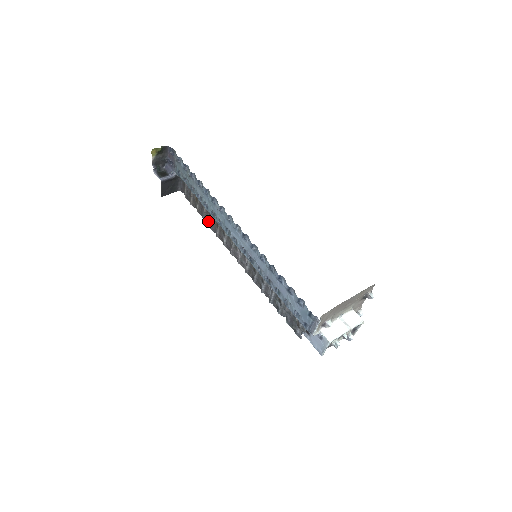
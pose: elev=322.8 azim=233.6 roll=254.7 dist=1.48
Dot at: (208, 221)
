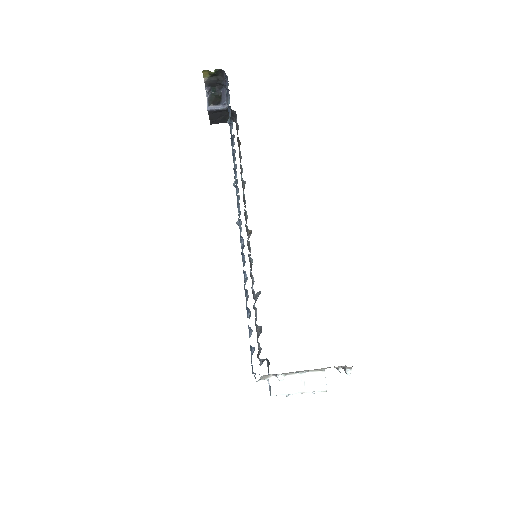
Dot at: occluded
